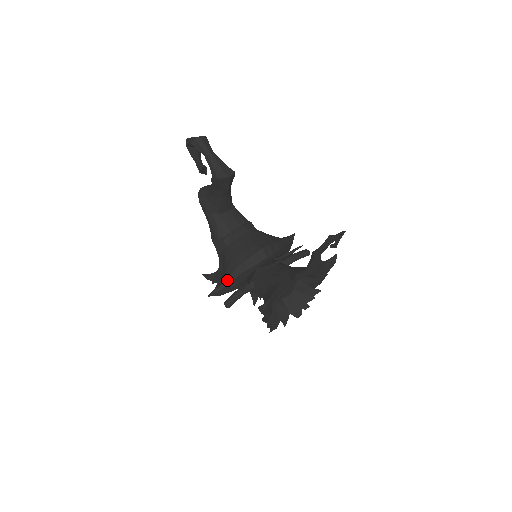
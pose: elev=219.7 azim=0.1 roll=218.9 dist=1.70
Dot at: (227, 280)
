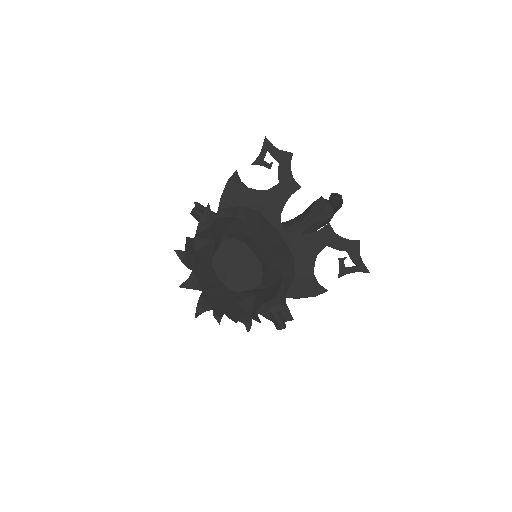
Dot at: occluded
